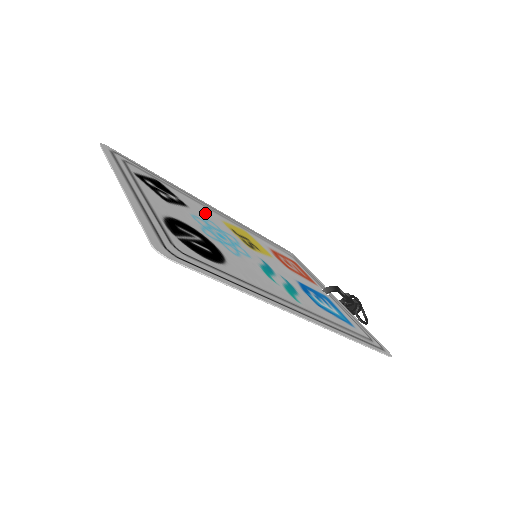
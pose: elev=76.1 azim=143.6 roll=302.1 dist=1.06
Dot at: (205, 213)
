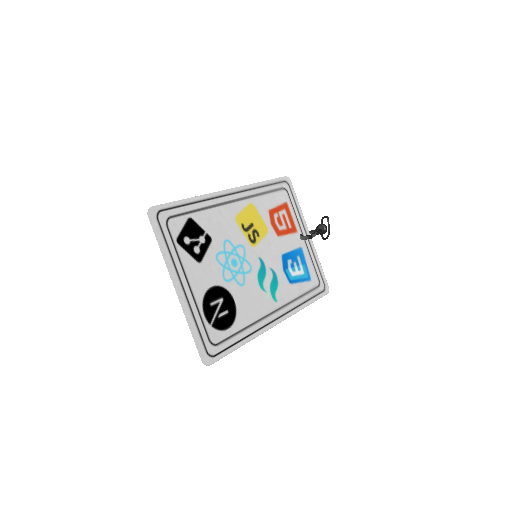
Dot at: (223, 227)
